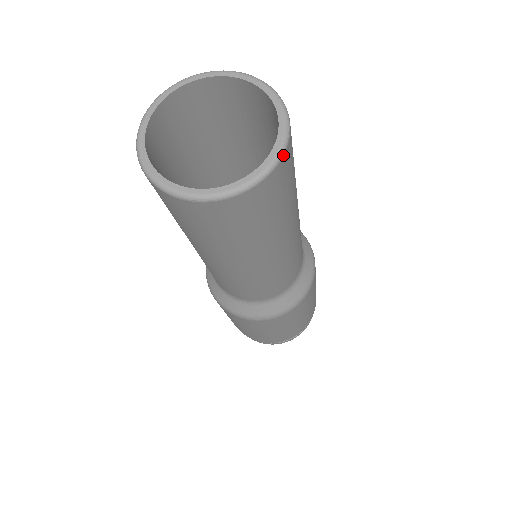
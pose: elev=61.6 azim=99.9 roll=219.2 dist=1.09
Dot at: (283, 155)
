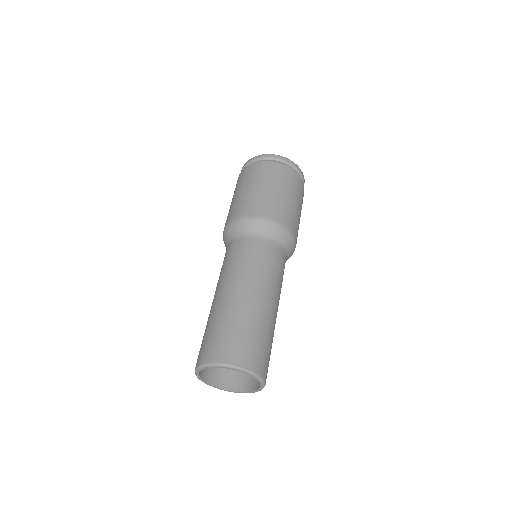
Dot at: occluded
